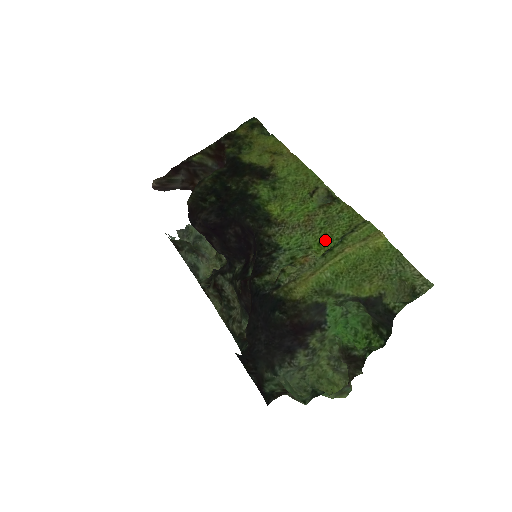
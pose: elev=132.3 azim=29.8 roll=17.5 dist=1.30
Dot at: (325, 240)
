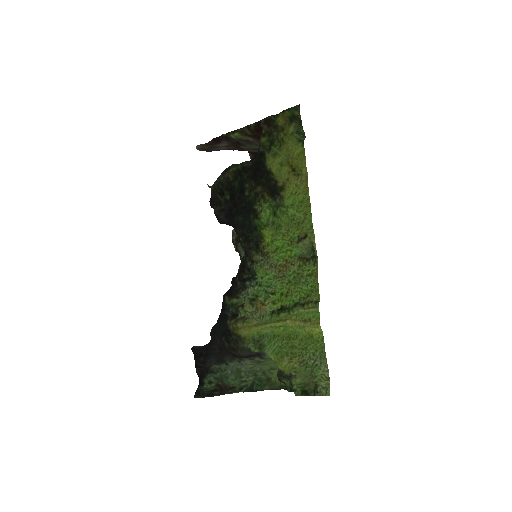
Dot at: (286, 295)
